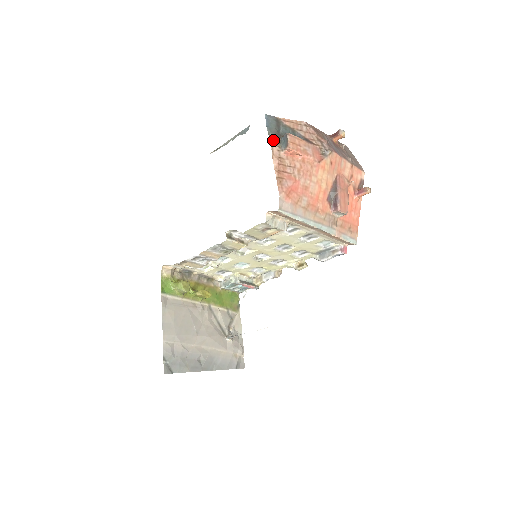
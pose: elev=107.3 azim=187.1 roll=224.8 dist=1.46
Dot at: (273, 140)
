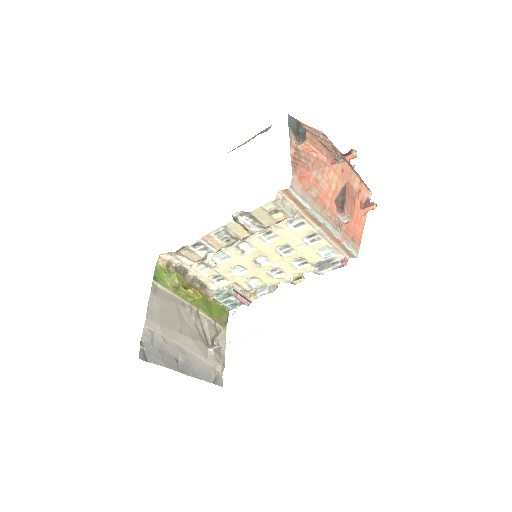
Dot at: (292, 134)
